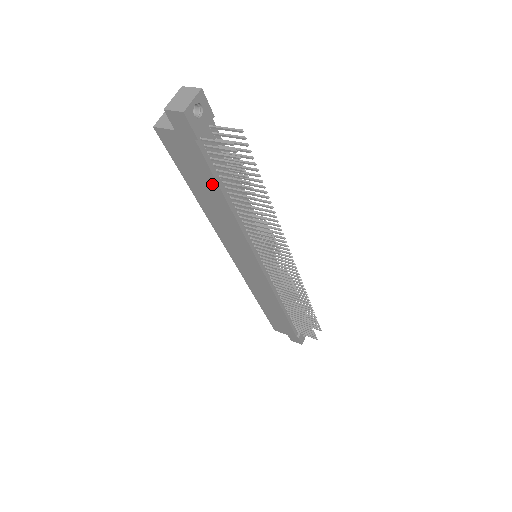
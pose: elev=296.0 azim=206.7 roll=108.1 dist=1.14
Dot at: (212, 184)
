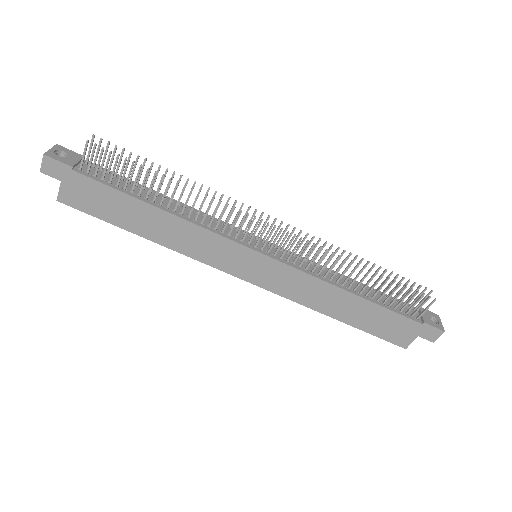
Dot at: (125, 200)
